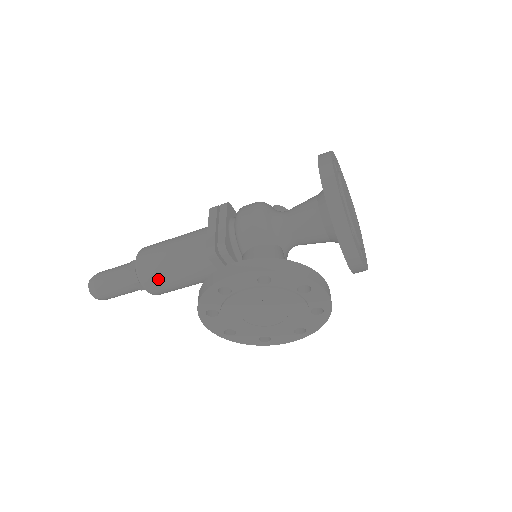
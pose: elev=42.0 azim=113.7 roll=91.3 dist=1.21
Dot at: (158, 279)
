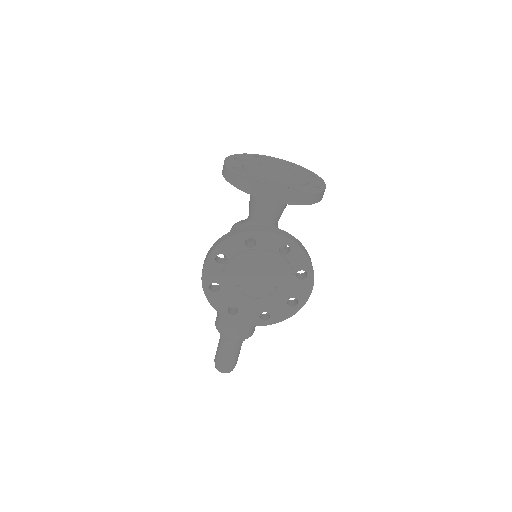
Dot at: (229, 325)
